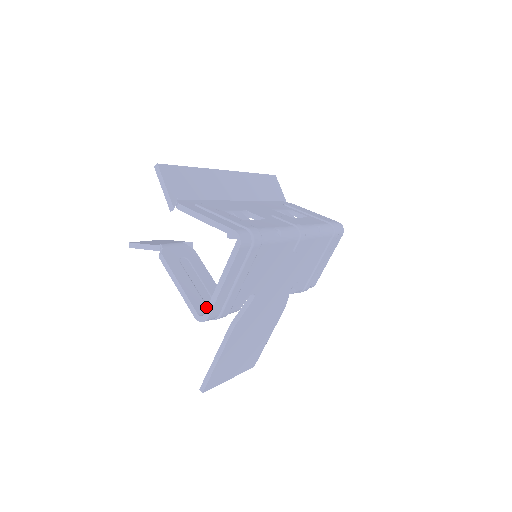
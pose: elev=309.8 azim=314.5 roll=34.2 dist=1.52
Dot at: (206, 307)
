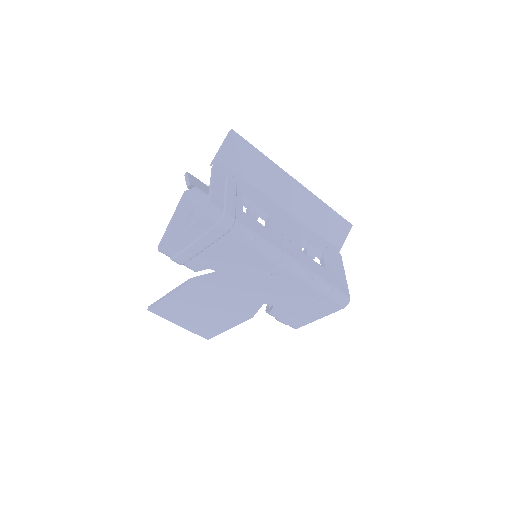
Dot at: occluded
